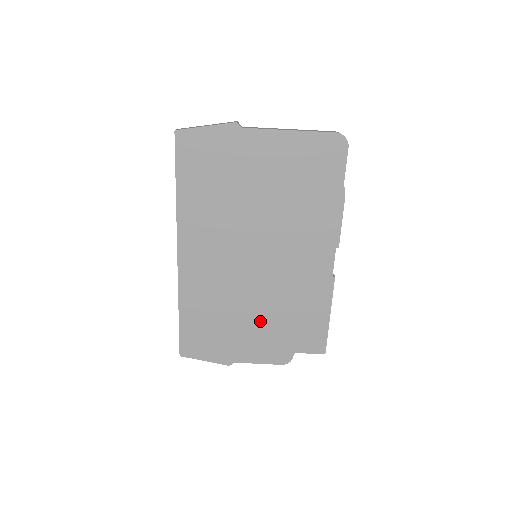
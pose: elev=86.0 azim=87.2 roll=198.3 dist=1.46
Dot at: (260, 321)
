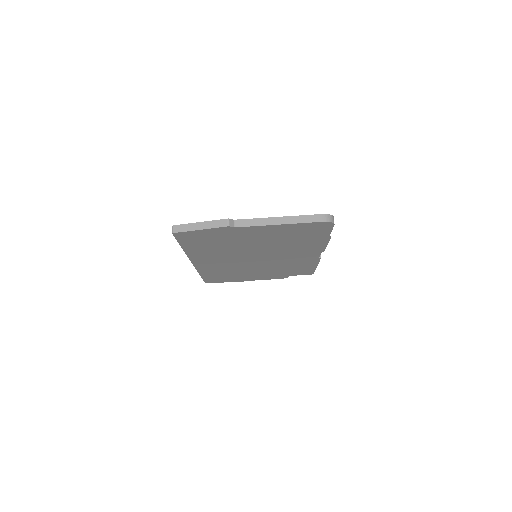
Dot at: (263, 272)
